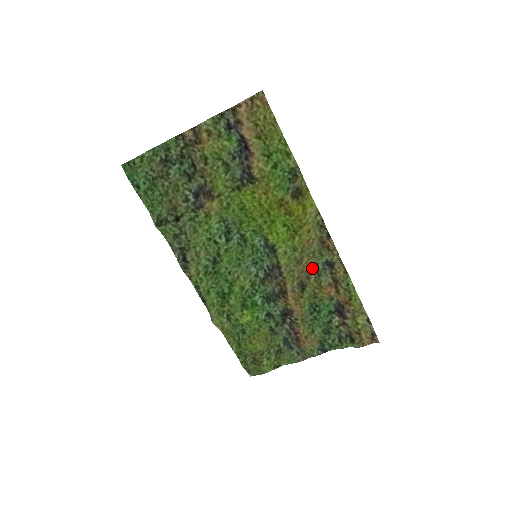
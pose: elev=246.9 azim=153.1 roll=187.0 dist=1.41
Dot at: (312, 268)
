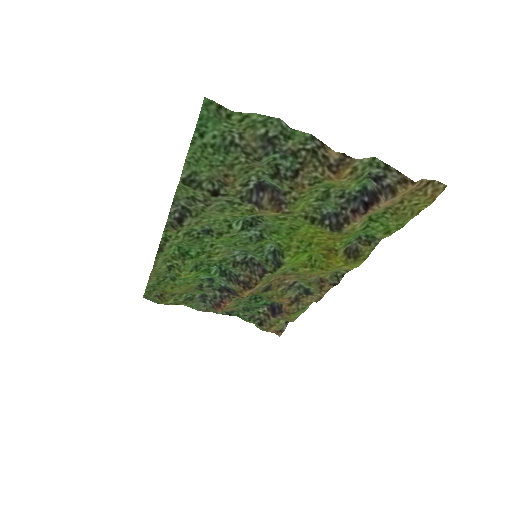
Dot at: (289, 282)
